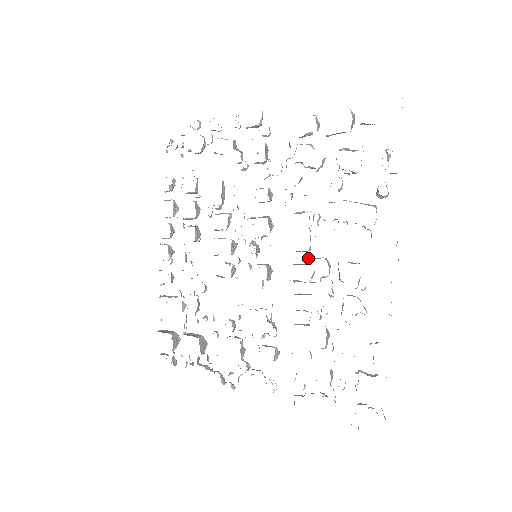
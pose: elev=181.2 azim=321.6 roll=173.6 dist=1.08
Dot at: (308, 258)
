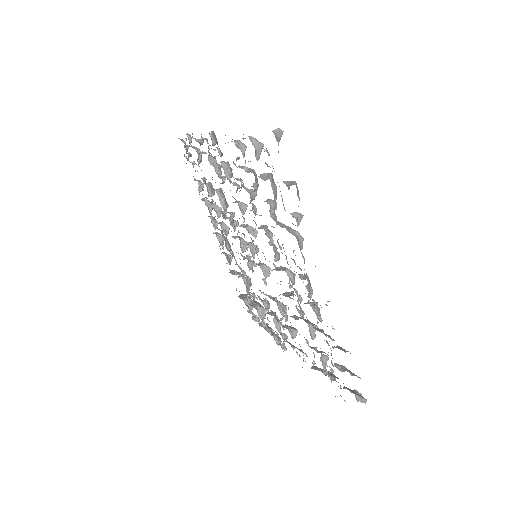
Dot at: (277, 268)
